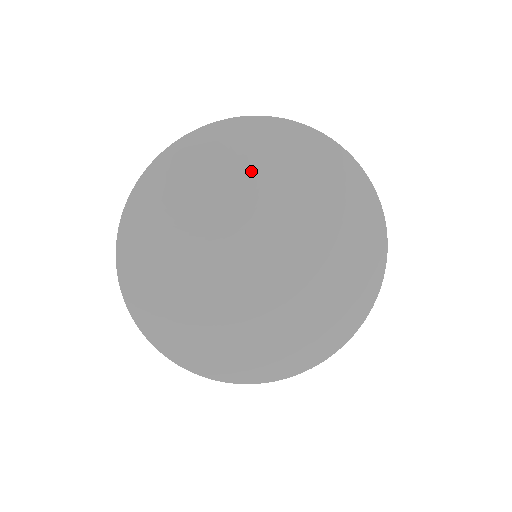
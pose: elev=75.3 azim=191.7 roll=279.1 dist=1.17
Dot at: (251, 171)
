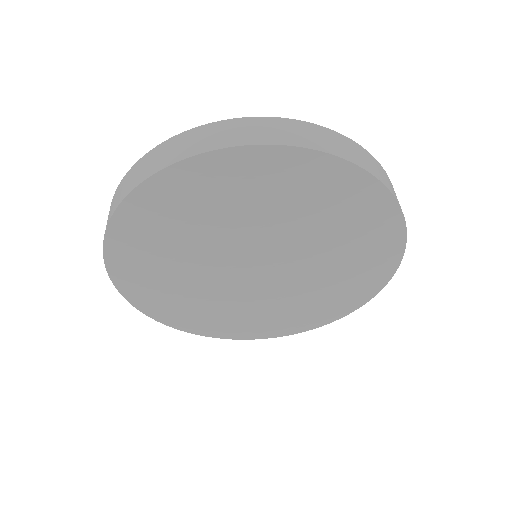
Dot at: (220, 207)
